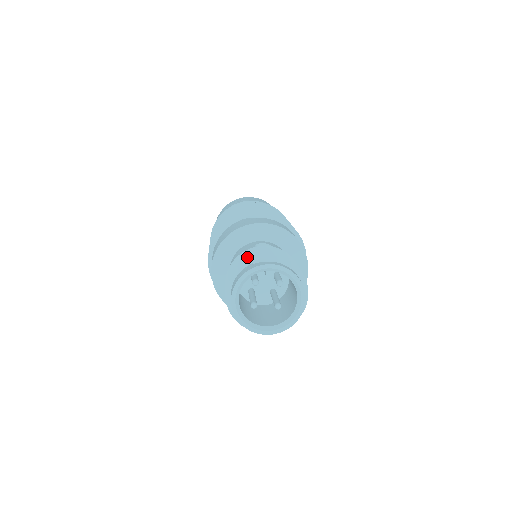
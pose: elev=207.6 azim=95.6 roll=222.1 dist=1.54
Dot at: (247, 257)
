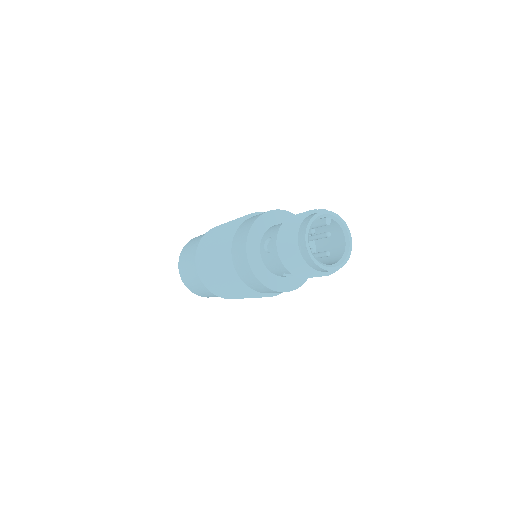
Dot at: occluded
